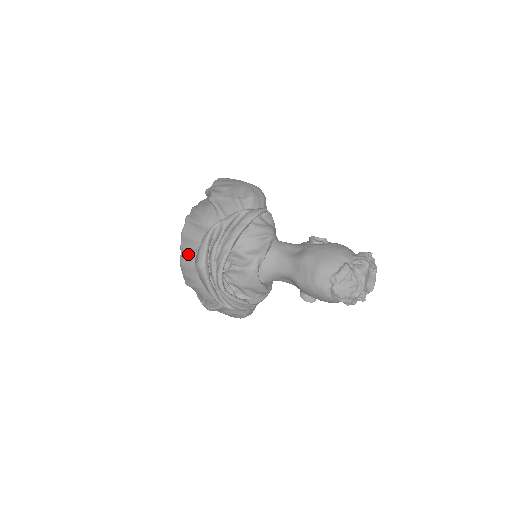
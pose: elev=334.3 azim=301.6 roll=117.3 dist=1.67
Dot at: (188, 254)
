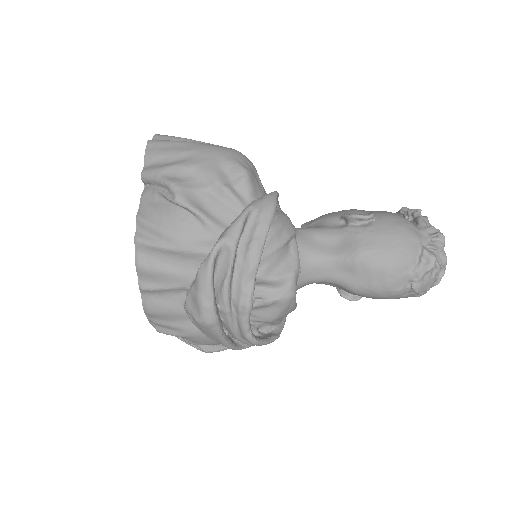
Dot at: (159, 296)
